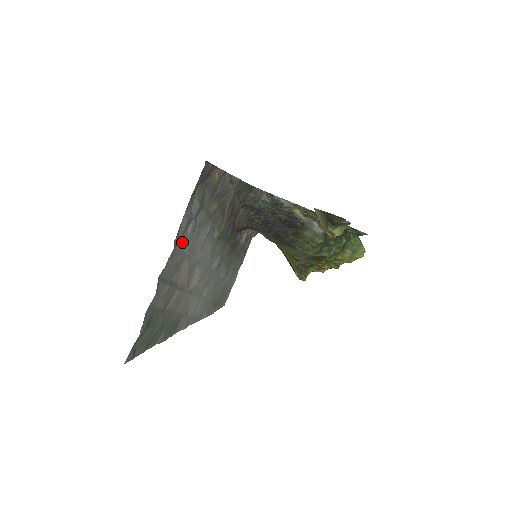
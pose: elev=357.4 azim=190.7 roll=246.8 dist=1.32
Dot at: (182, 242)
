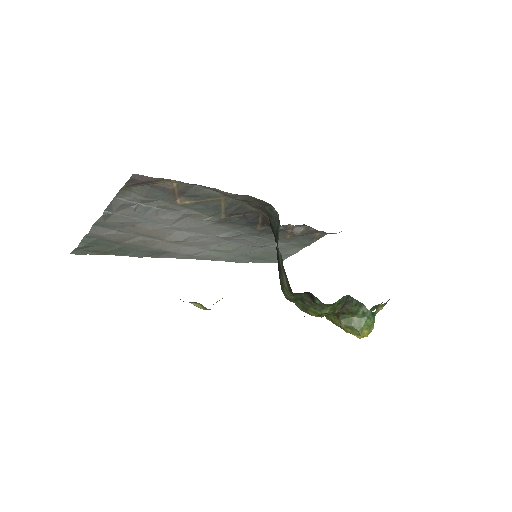
Dot at: (125, 213)
